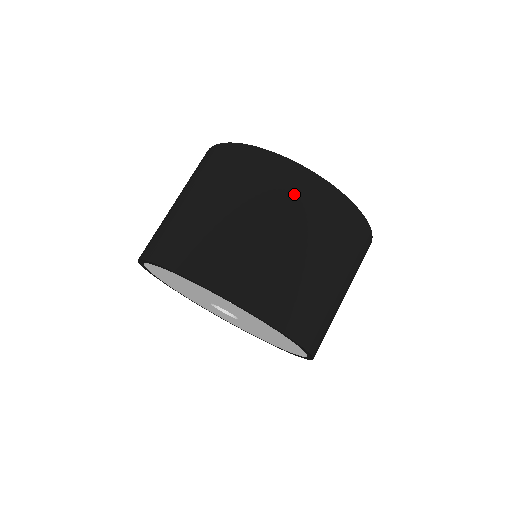
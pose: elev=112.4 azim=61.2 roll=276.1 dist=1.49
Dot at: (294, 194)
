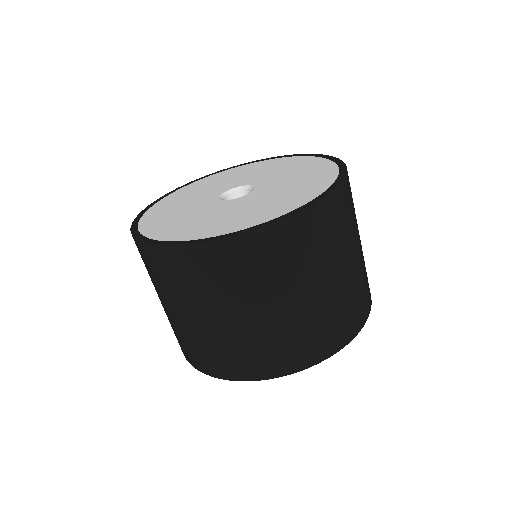
Dot at: (309, 244)
